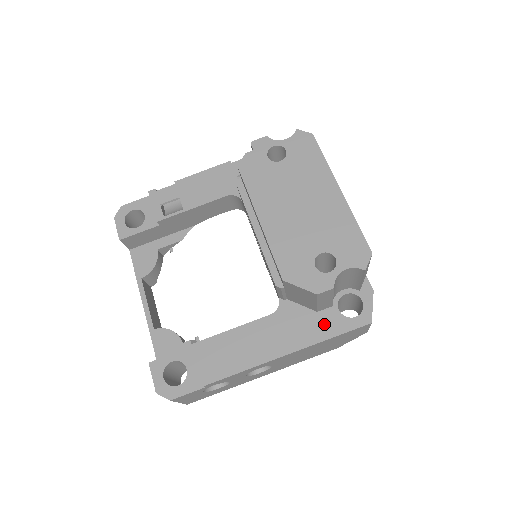
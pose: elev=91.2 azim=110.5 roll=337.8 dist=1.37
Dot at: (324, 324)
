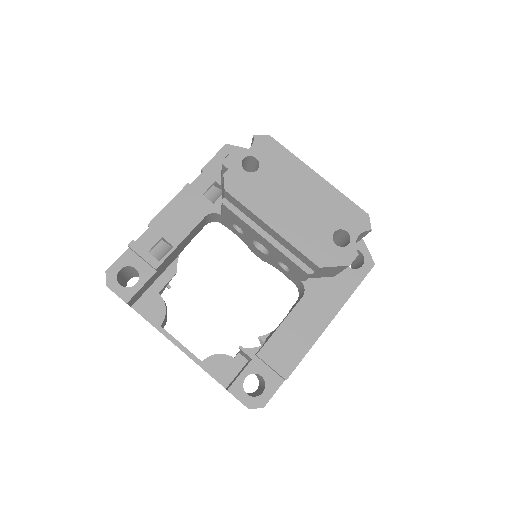
Dot at: (344, 283)
